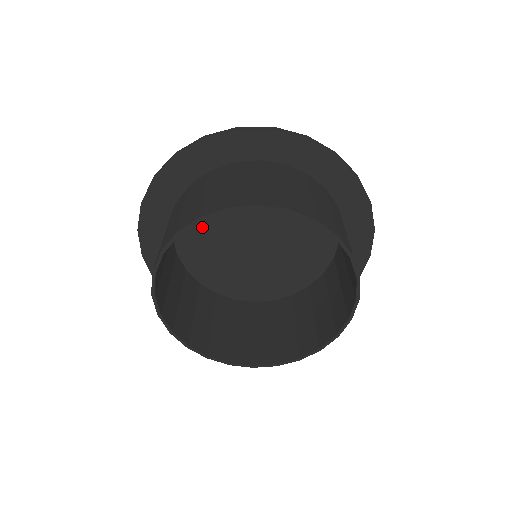
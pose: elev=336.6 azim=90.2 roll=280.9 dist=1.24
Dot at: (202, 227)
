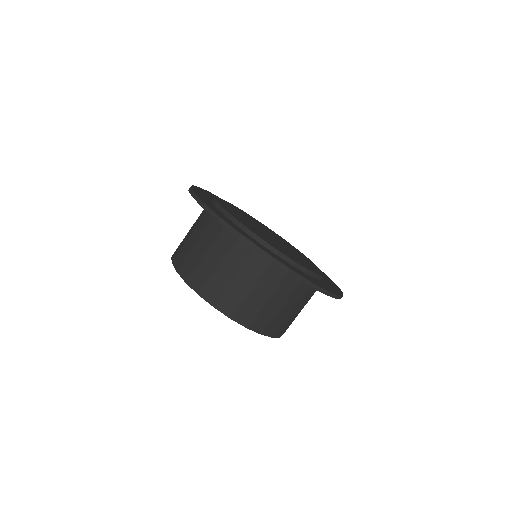
Dot at: (235, 211)
